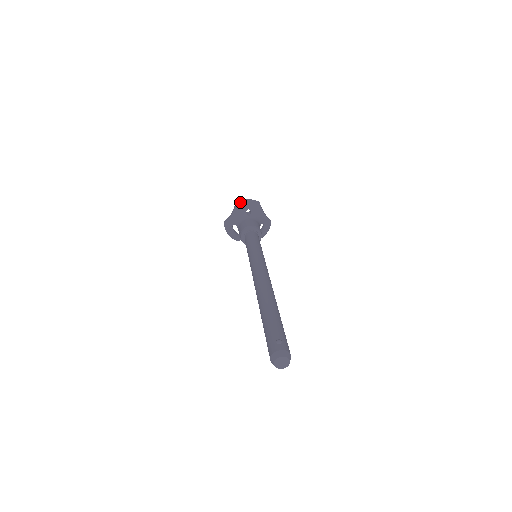
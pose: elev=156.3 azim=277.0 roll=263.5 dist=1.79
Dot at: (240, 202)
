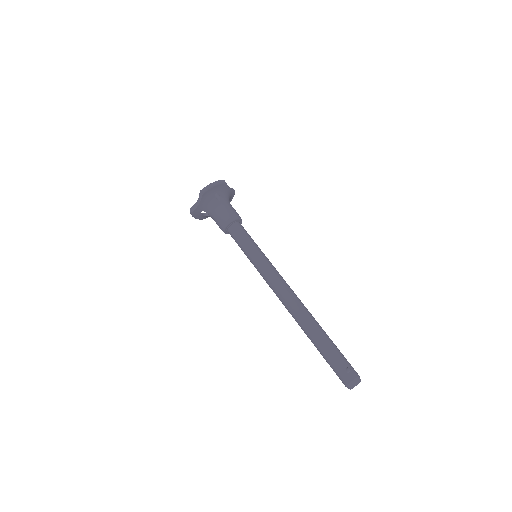
Dot at: (207, 189)
